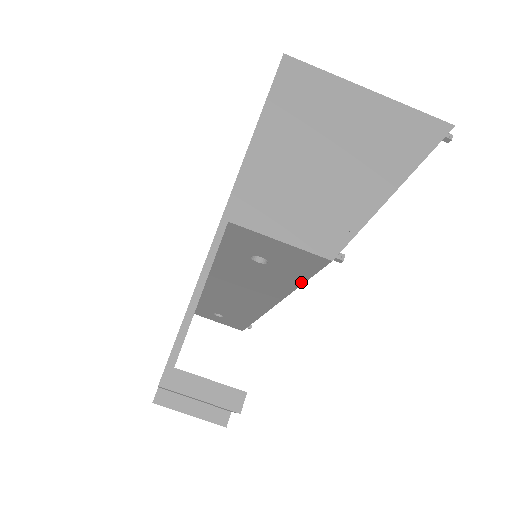
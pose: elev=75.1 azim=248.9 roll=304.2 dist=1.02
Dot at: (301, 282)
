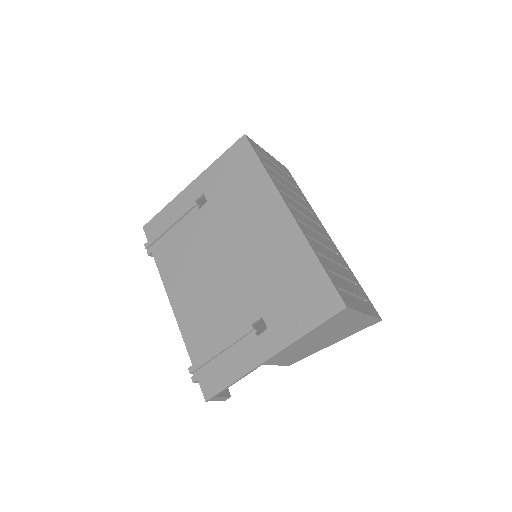
Dot at: occluded
